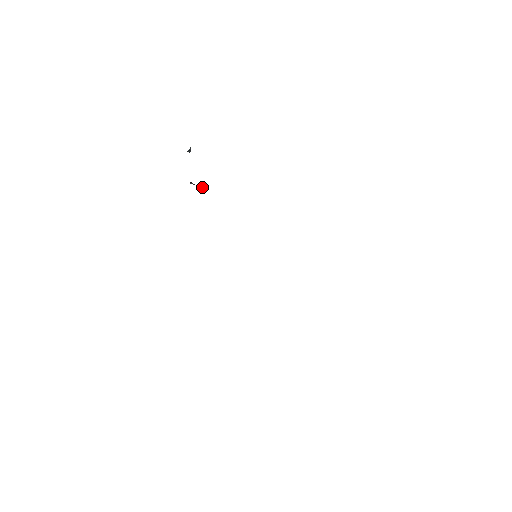
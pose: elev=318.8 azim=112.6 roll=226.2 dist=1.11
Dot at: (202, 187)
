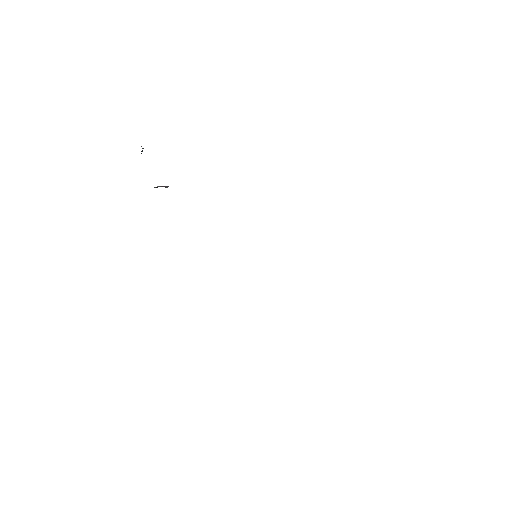
Dot at: occluded
